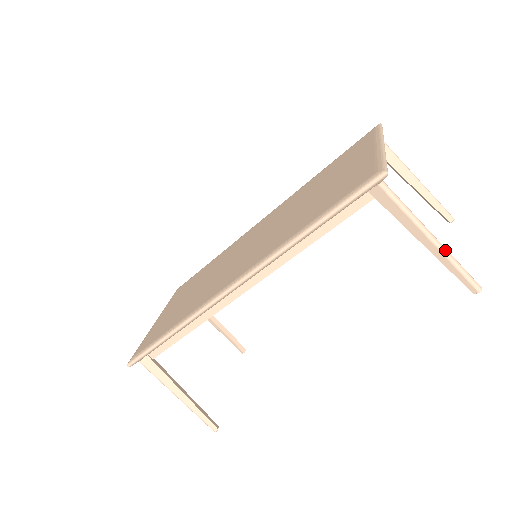
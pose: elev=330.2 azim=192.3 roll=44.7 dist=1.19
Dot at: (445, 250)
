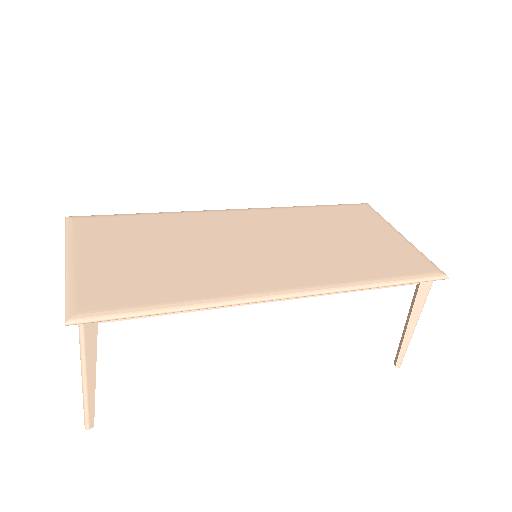
Dot at: occluded
